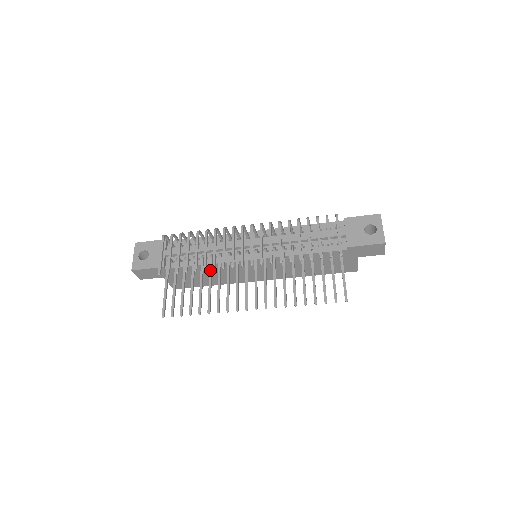
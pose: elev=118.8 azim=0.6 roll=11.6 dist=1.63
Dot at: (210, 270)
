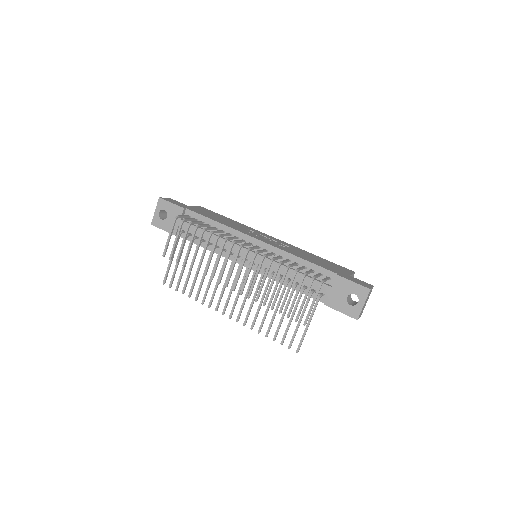
Dot at: occluded
